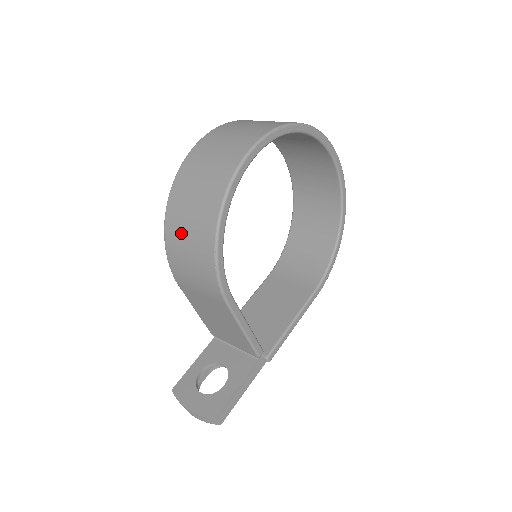
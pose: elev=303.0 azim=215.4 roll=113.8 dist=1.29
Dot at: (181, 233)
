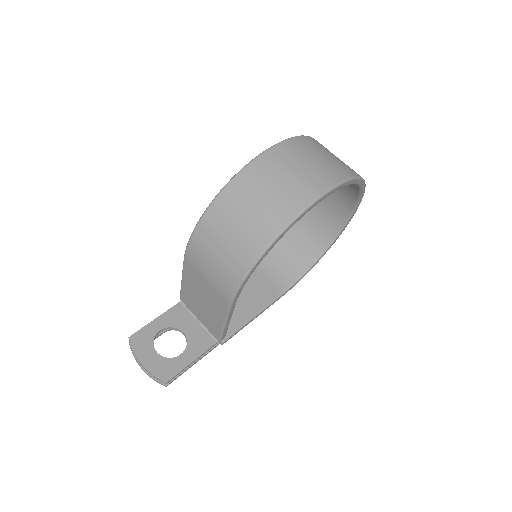
Dot at: (222, 230)
